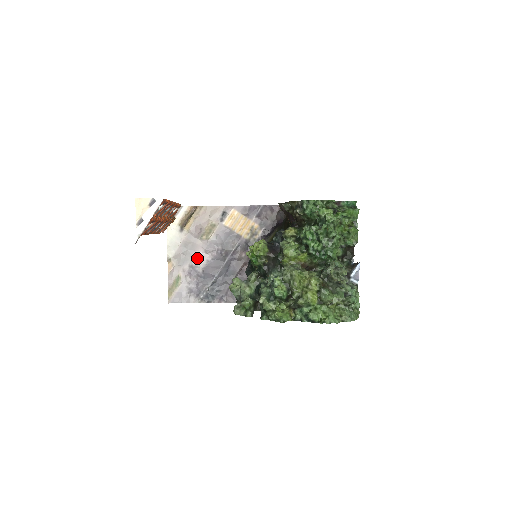
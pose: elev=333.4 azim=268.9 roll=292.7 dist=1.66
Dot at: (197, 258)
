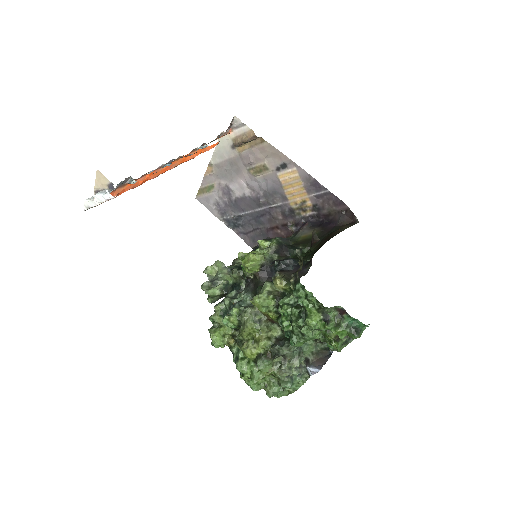
Dot at: (236, 184)
